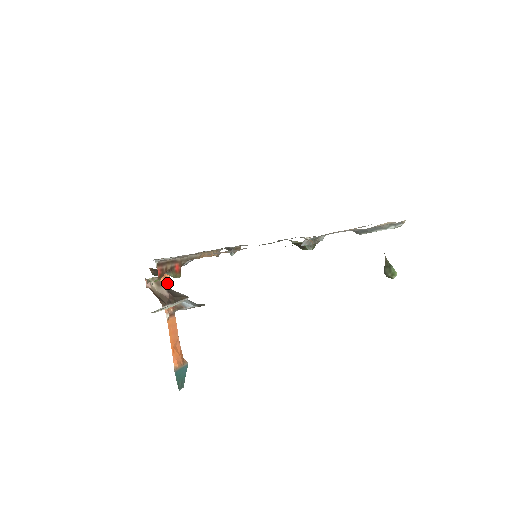
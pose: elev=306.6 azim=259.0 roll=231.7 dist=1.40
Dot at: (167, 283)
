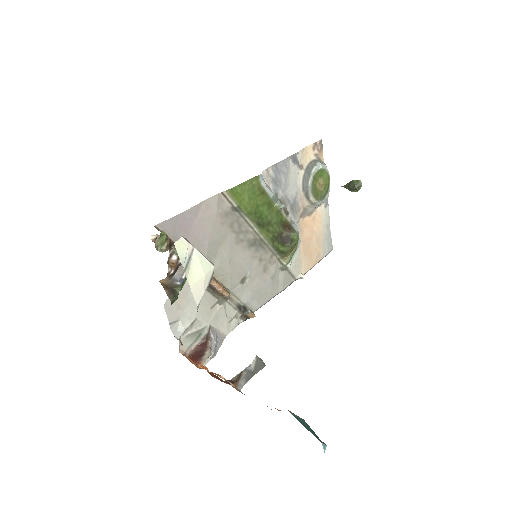
Dot at: (208, 372)
